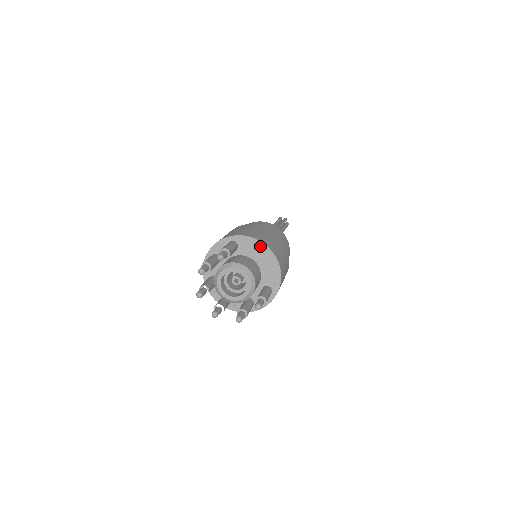
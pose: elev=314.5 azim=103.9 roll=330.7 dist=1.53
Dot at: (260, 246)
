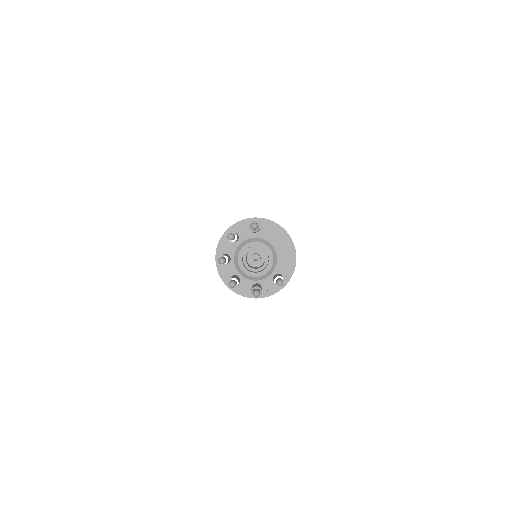
Dot at: (282, 233)
